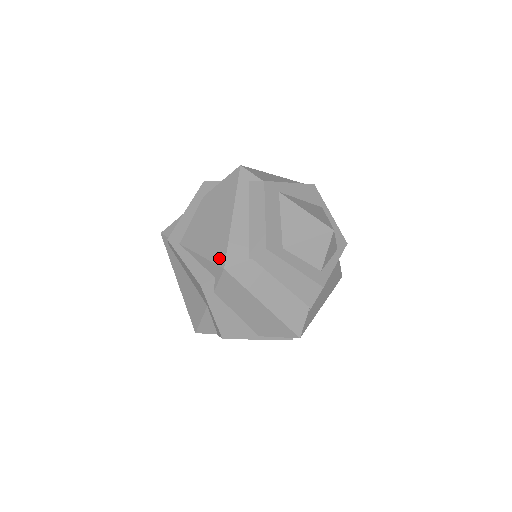
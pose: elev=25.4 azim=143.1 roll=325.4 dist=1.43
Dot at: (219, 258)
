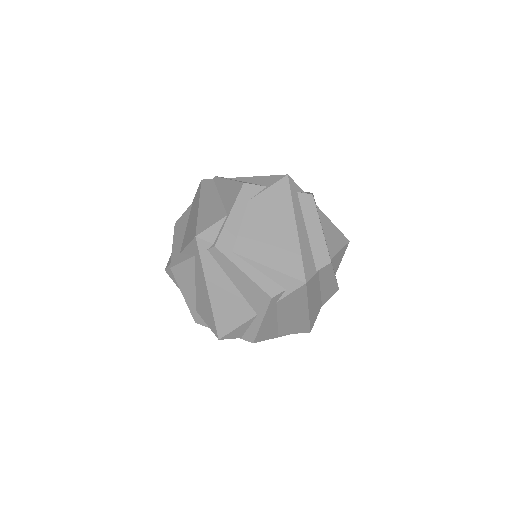
Dot at: (296, 272)
